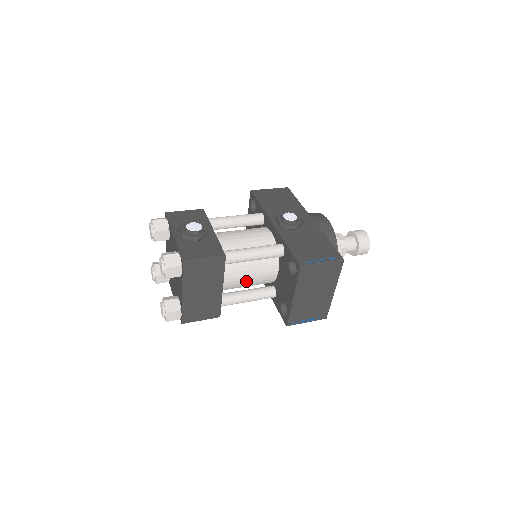
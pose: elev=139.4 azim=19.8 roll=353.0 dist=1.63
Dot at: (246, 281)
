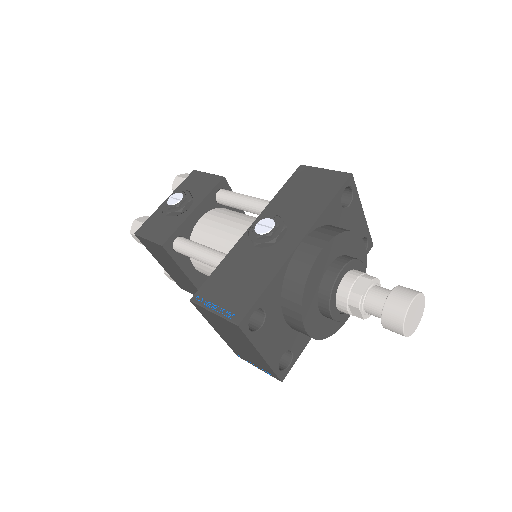
Dot at: occluded
